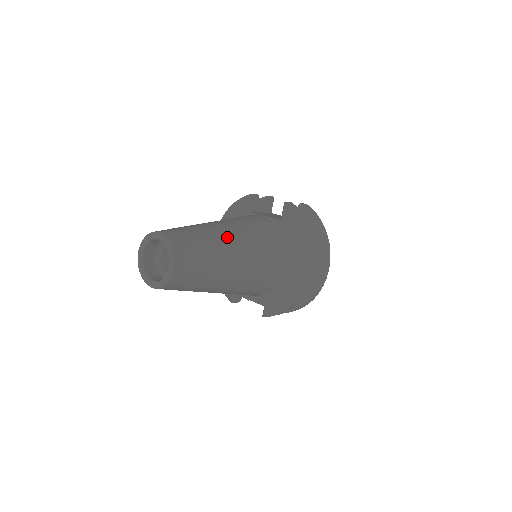
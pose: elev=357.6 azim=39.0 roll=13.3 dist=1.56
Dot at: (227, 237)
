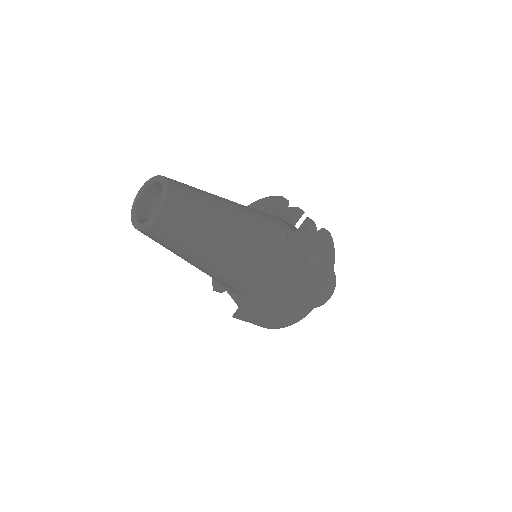
Dot at: (230, 218)
